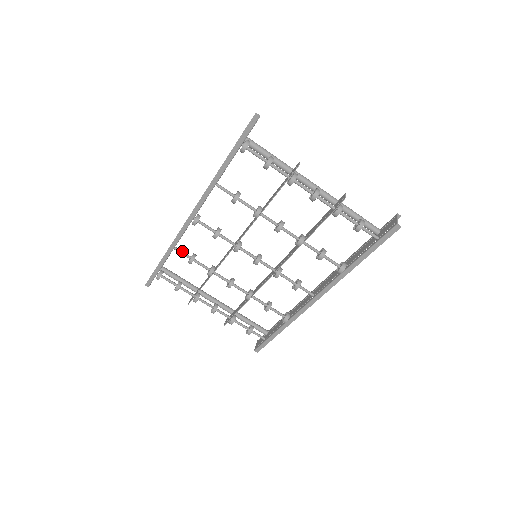
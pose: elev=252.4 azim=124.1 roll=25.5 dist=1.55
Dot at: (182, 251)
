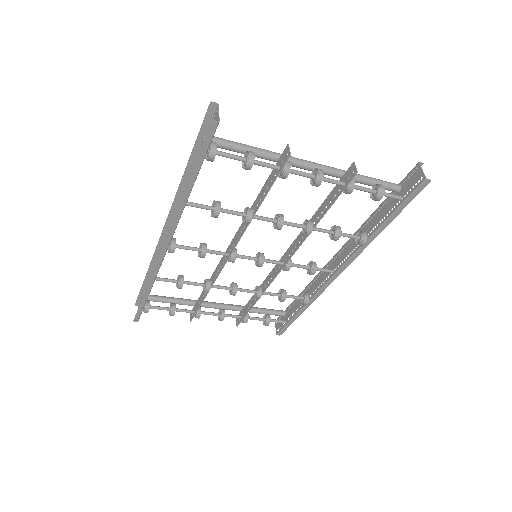
Dot at: (165, 278)
